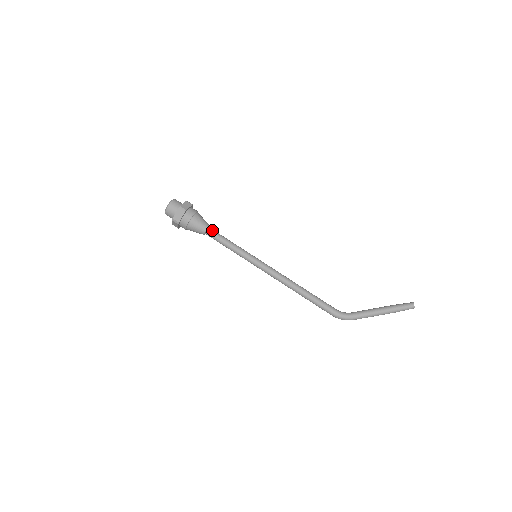
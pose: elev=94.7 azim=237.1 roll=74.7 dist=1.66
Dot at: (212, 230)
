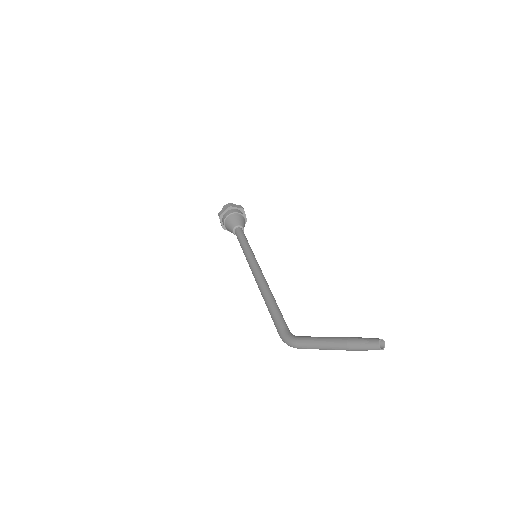
Dot at: (241, 229)
